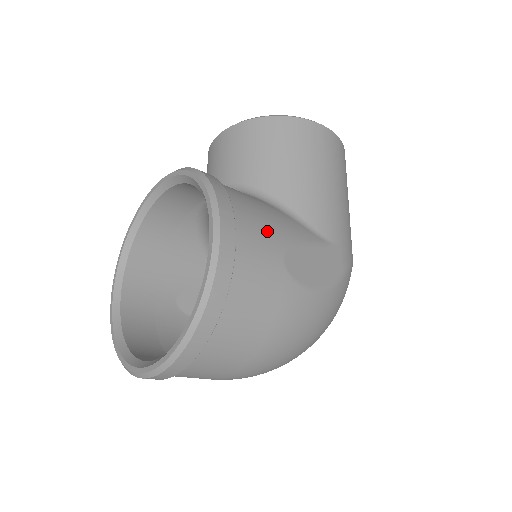
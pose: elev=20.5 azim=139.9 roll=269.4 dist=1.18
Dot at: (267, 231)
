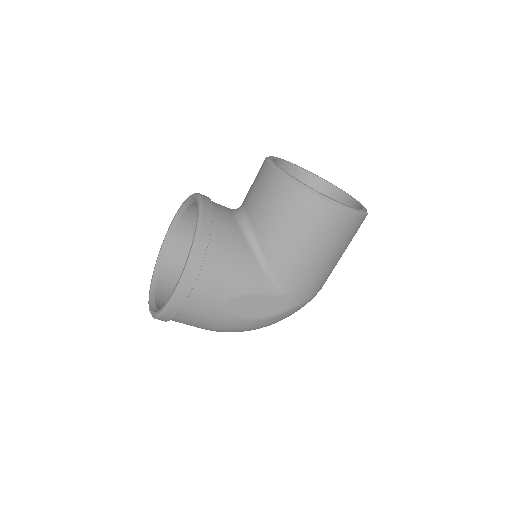
Dot at: (224, 284)
